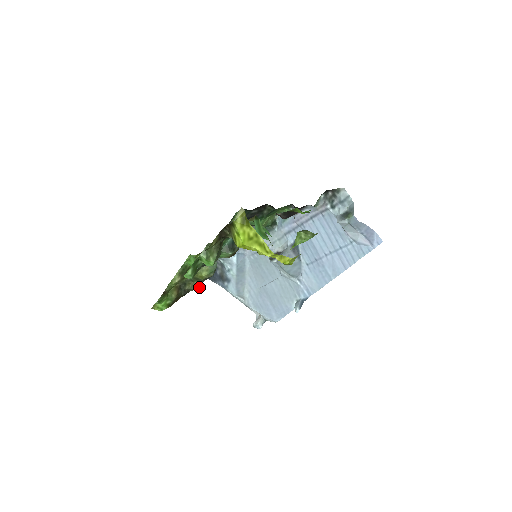
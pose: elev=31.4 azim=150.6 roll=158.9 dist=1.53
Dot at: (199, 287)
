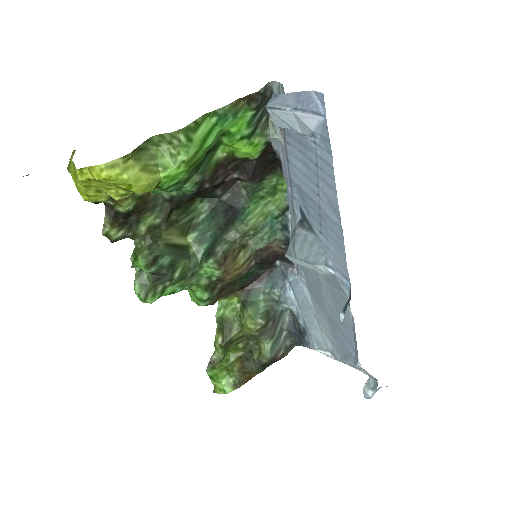
Dot at: (270, 352)
